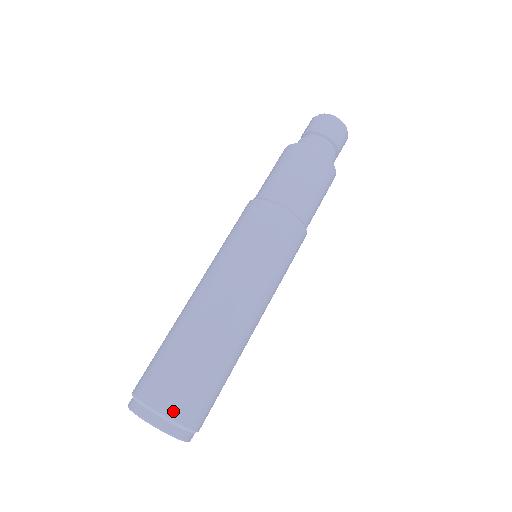
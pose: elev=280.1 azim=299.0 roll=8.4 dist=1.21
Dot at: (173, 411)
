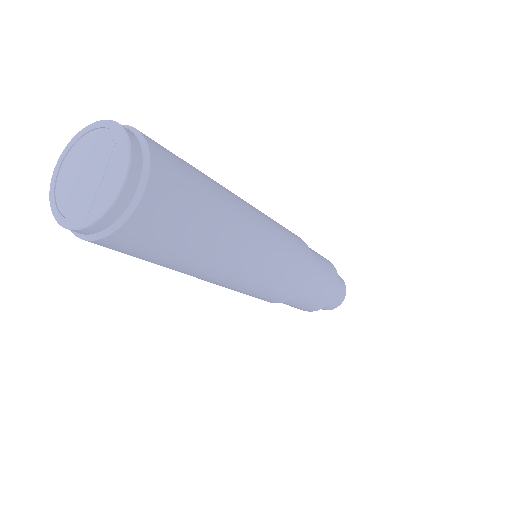
Dot at: occluded
